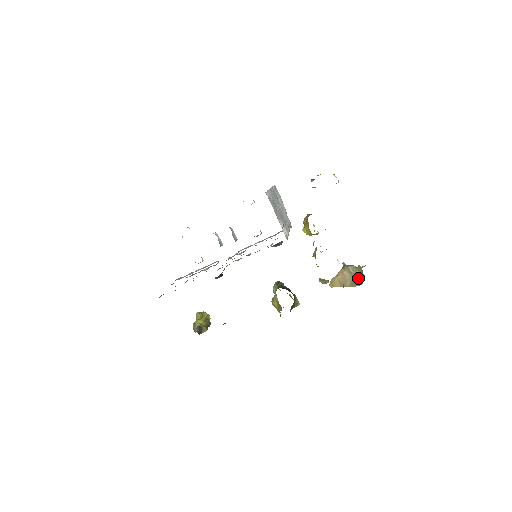
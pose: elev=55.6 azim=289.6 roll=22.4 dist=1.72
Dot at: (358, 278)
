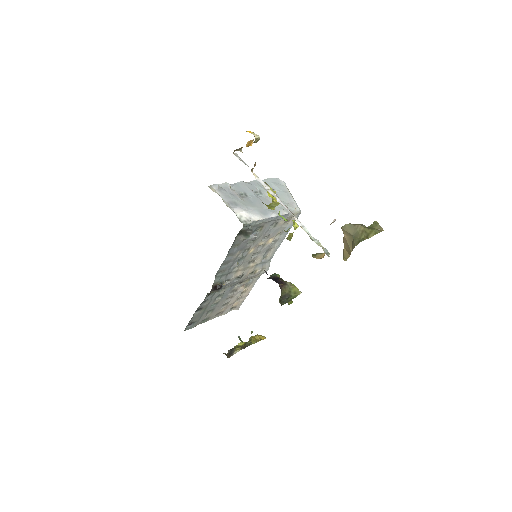
Dot at: (357, 236)
